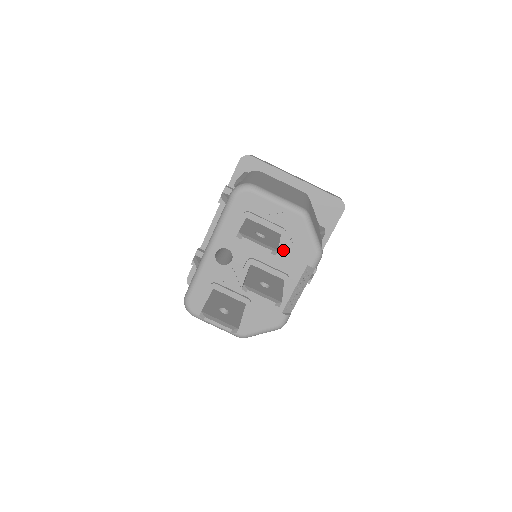
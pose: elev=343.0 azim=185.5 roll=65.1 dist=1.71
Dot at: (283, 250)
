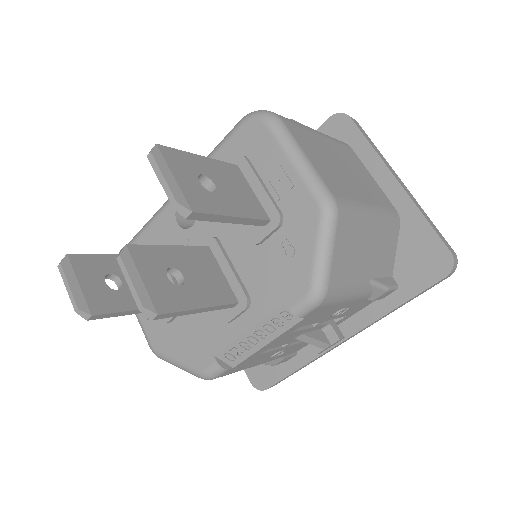
Dot at: (264, 252)
